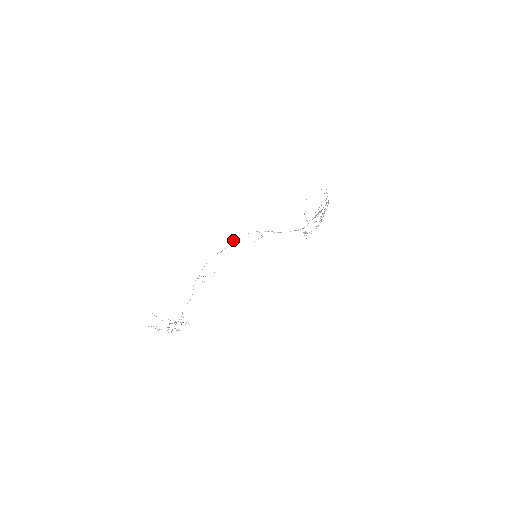
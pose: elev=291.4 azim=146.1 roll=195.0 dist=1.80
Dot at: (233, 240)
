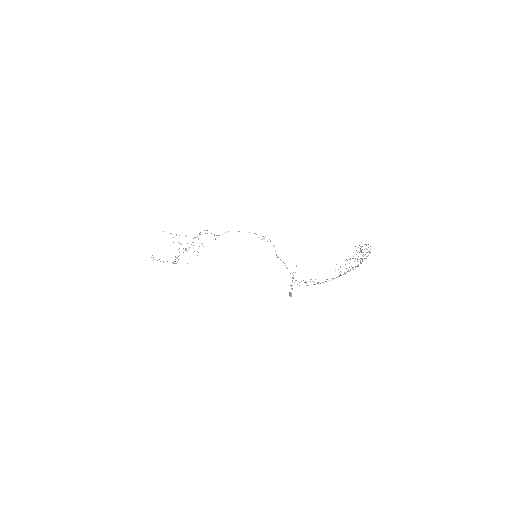
Dot at: occluded
